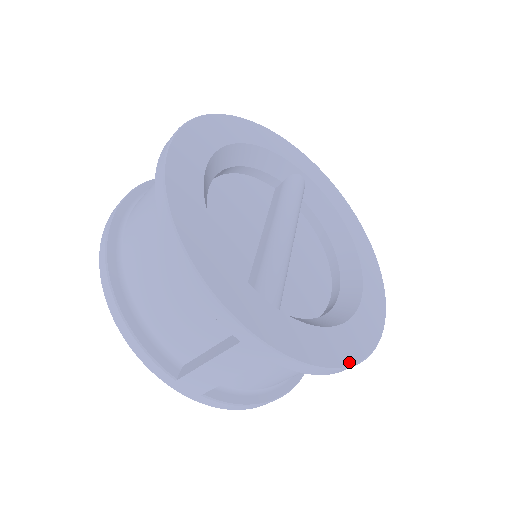
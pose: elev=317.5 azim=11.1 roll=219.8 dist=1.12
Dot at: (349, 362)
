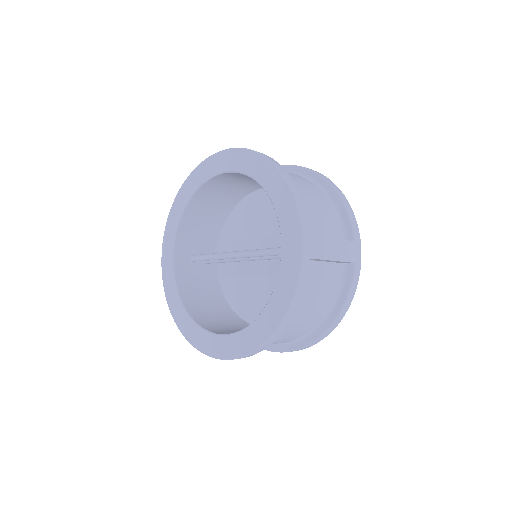
Dot at: occluded
